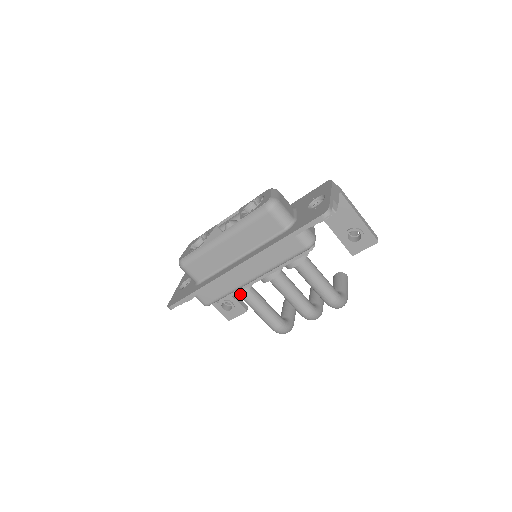
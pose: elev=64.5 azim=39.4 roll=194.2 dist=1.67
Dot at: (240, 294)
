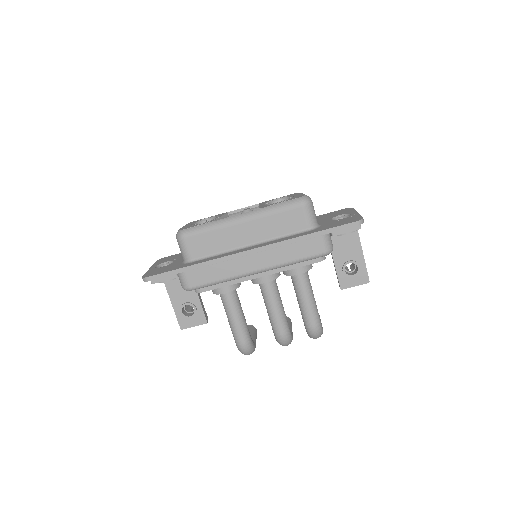
Dot at: (226, 289)
